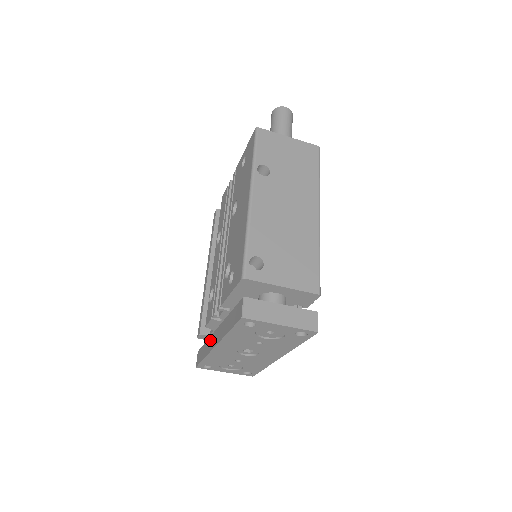
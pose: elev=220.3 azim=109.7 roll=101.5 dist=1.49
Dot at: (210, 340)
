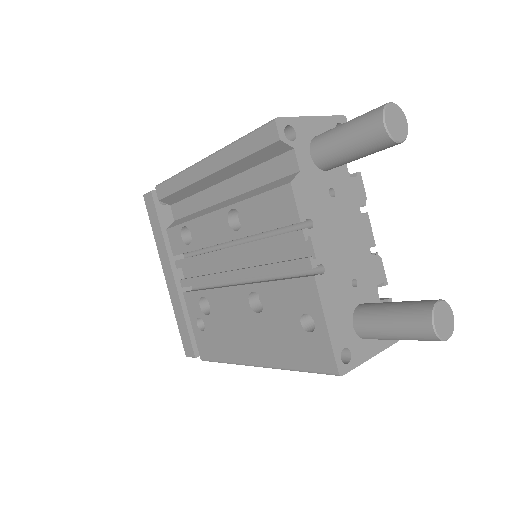
Dot at: (164, 253)
